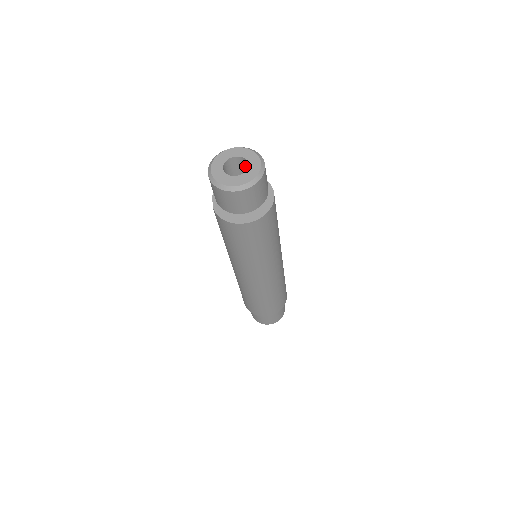
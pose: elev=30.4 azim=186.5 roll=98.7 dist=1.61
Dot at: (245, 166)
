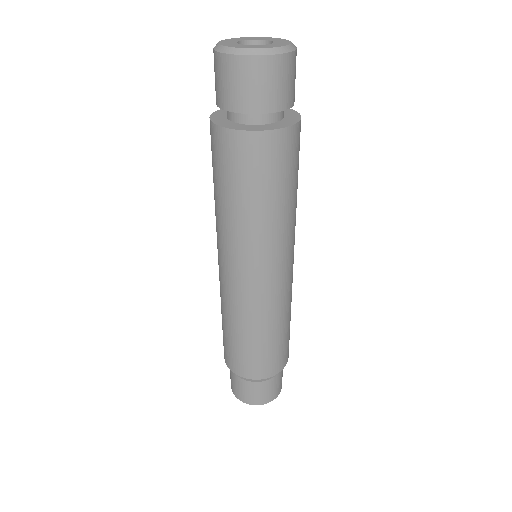
Dot at: occluded
